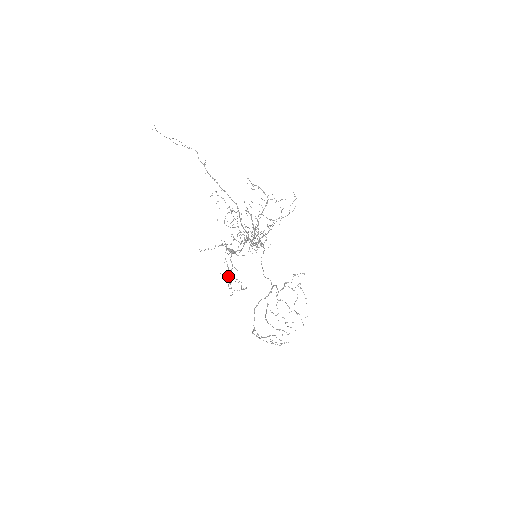
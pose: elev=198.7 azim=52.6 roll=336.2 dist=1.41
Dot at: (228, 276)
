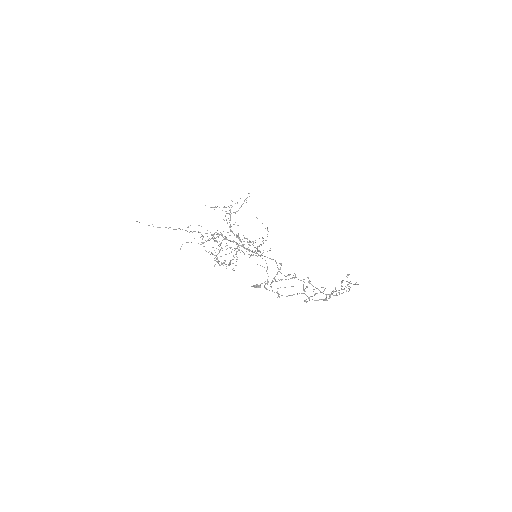
Dot at: occluded
